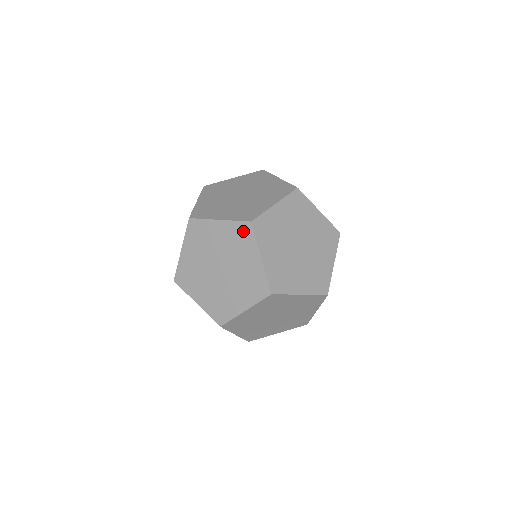
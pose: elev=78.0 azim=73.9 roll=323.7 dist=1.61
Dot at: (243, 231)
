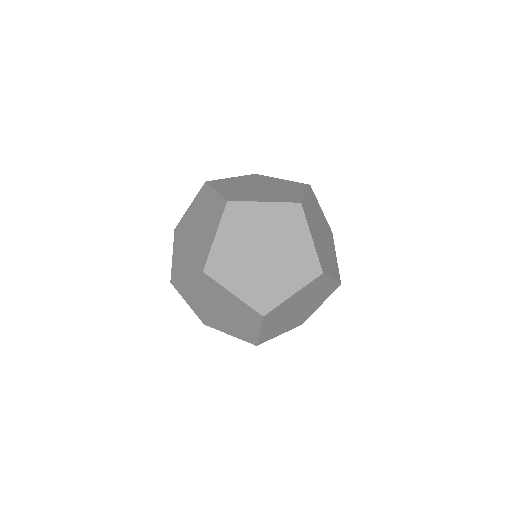
Dot at: occluded
